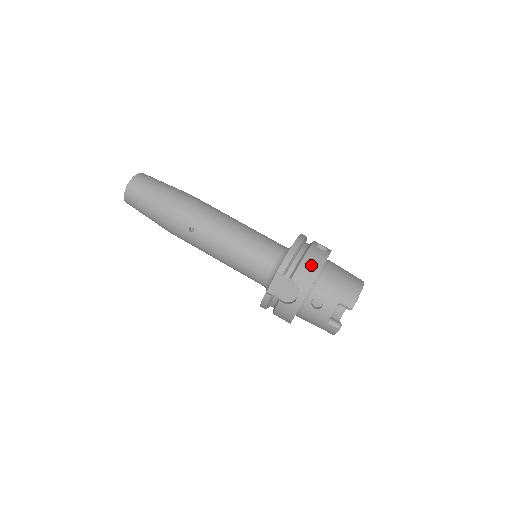
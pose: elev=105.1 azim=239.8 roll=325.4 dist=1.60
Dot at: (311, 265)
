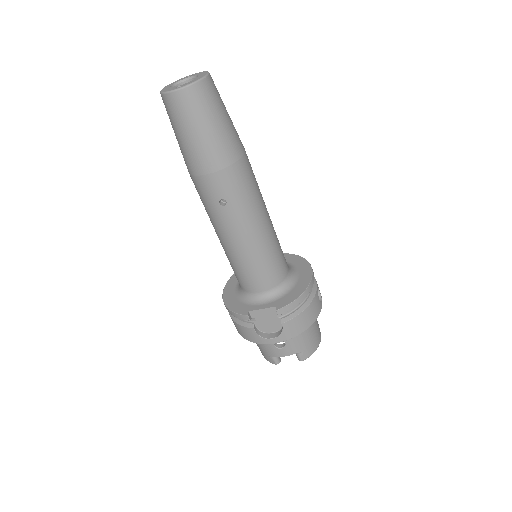
Dot at: (306, 319)
